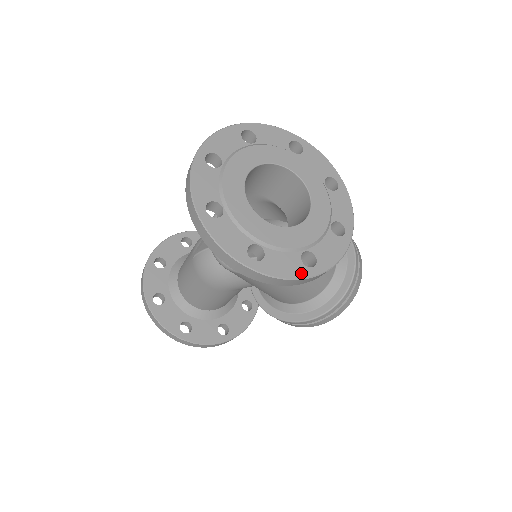
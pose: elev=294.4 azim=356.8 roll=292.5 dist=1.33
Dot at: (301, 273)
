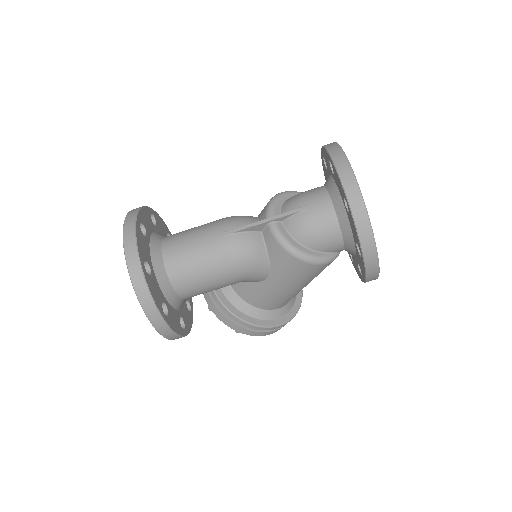
Dot at: occluded
